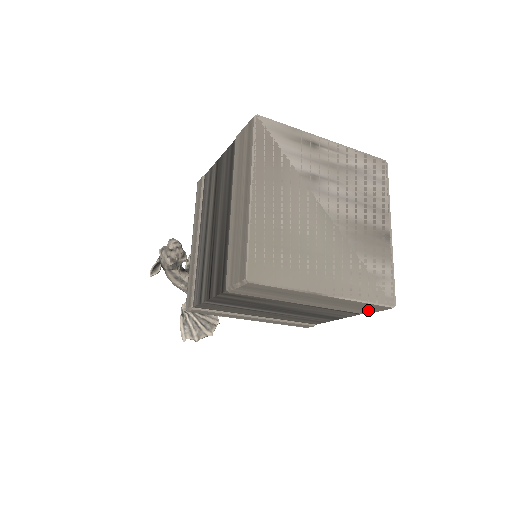
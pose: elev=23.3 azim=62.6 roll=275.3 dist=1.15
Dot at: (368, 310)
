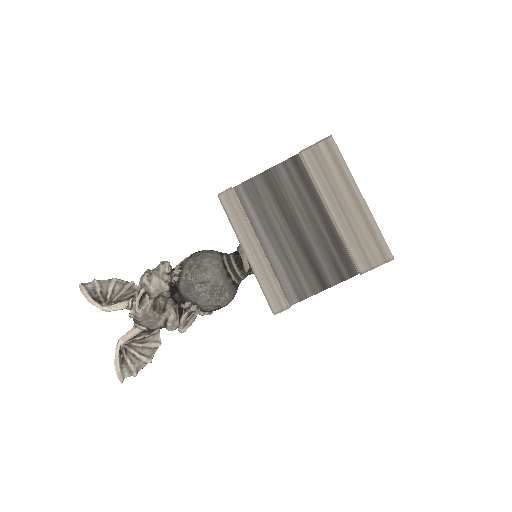
Dot at: occluded
